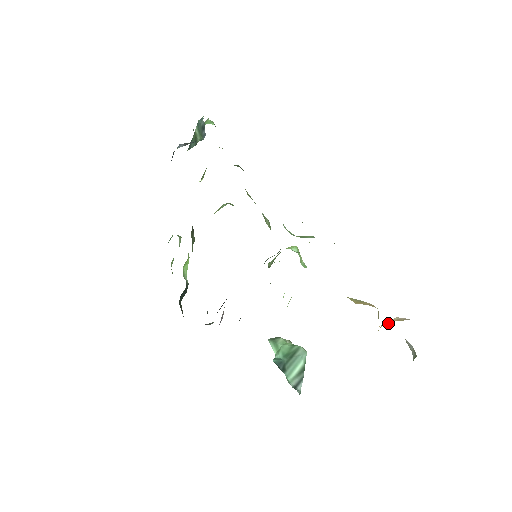
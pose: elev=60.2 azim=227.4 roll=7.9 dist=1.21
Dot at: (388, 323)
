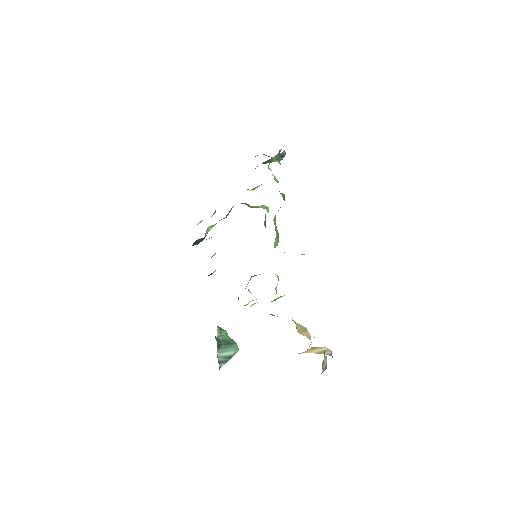
Dot at: (314, 352)
